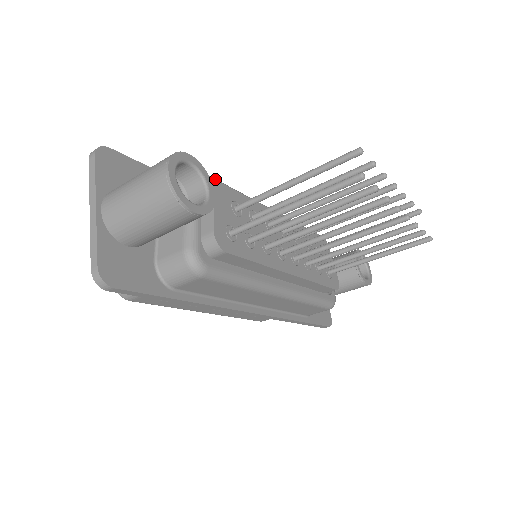
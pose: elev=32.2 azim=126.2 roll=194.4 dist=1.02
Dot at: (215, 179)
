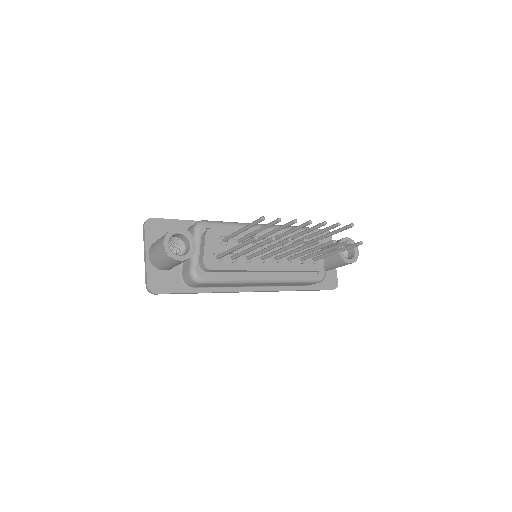
Dot at: (213, 222)
